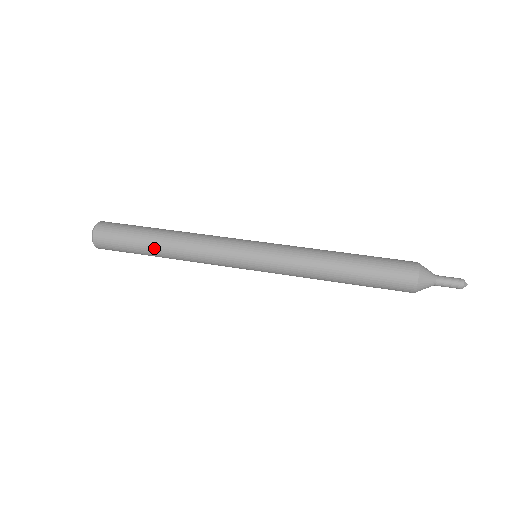
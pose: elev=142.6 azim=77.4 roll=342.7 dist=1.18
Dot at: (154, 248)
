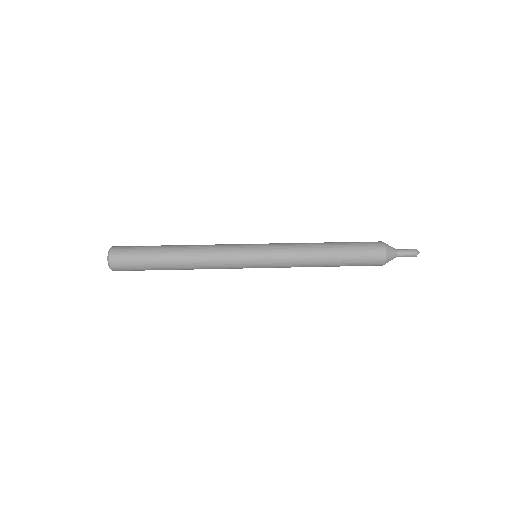
Dot at: (169, 251)
